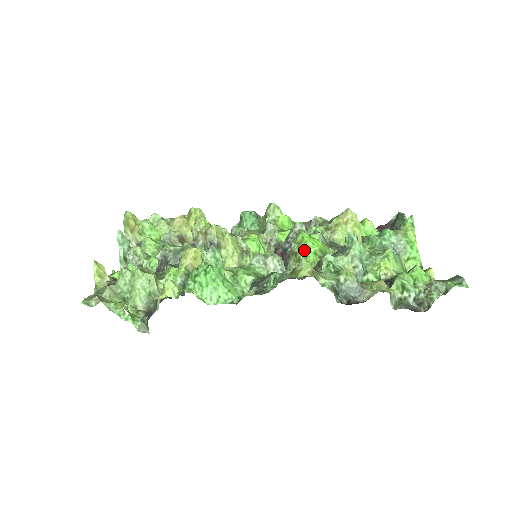
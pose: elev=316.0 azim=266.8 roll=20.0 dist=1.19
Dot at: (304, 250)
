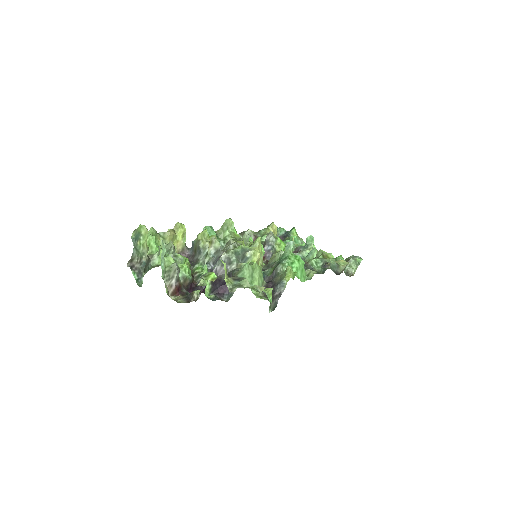
Dot at: (284, 249)
